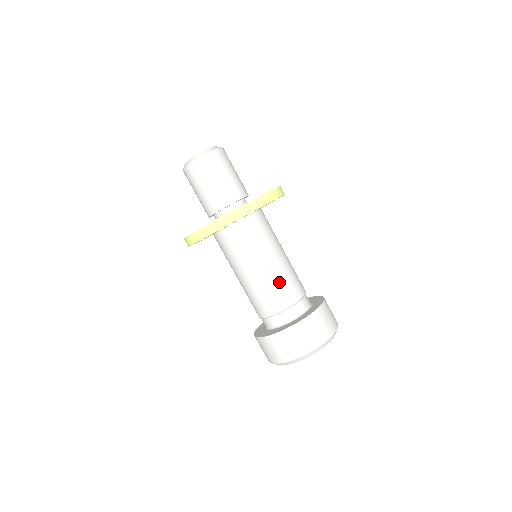
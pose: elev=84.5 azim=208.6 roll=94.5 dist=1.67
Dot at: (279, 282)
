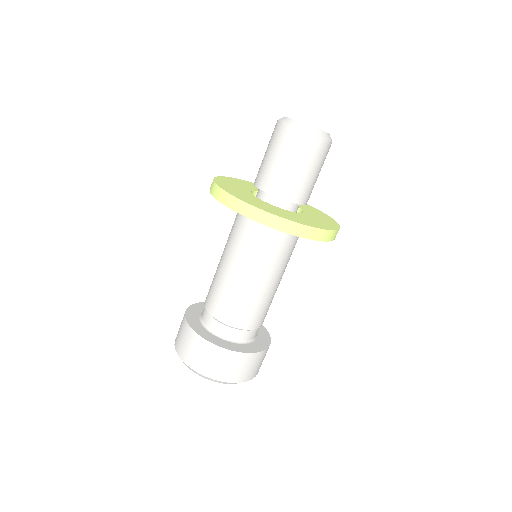
Dot at: (268, 303)
